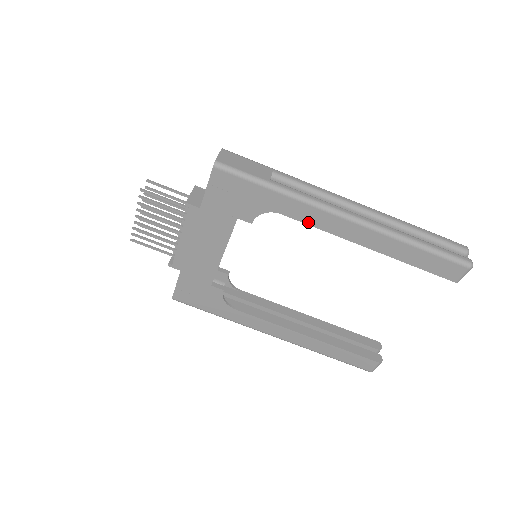
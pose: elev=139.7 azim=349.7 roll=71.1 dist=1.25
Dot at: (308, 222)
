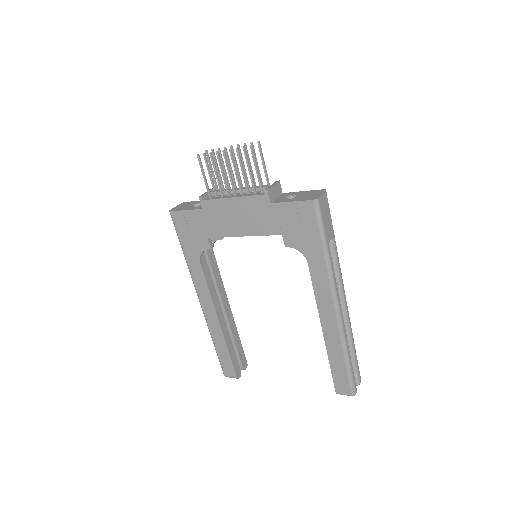
Dot at: (315, 285)
